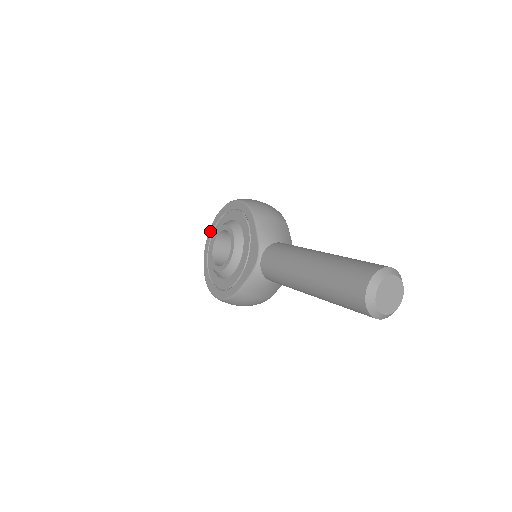
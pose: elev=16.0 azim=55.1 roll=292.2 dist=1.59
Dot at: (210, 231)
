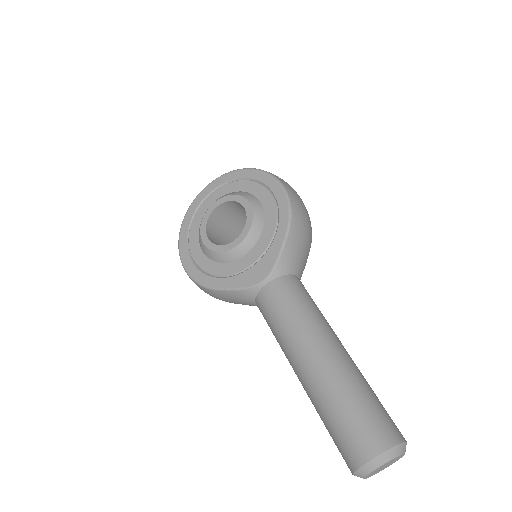
Dot at: (221, 179)
